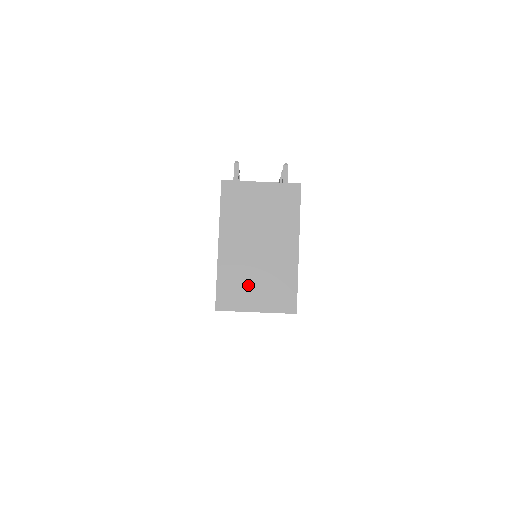
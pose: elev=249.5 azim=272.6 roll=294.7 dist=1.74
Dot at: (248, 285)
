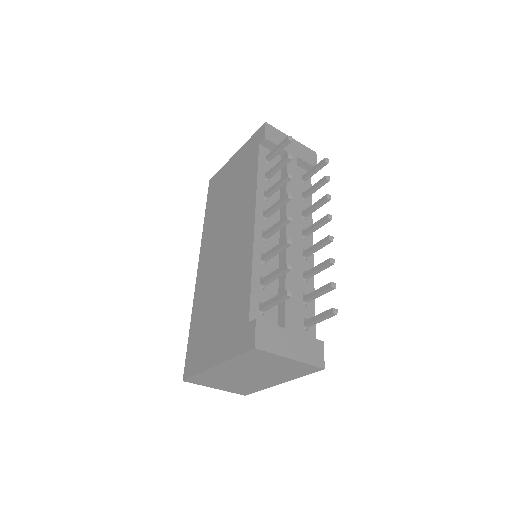
Dot at: (221, 382)
